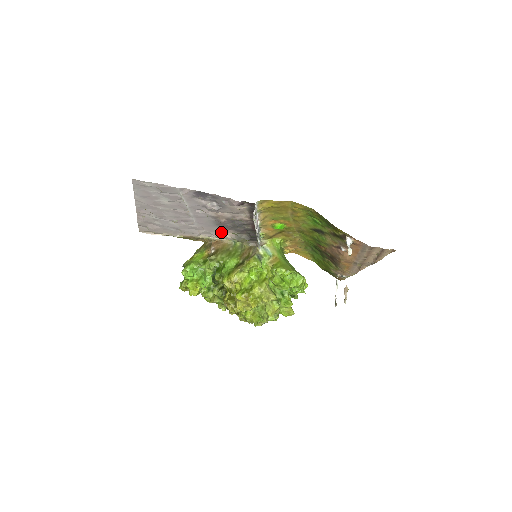
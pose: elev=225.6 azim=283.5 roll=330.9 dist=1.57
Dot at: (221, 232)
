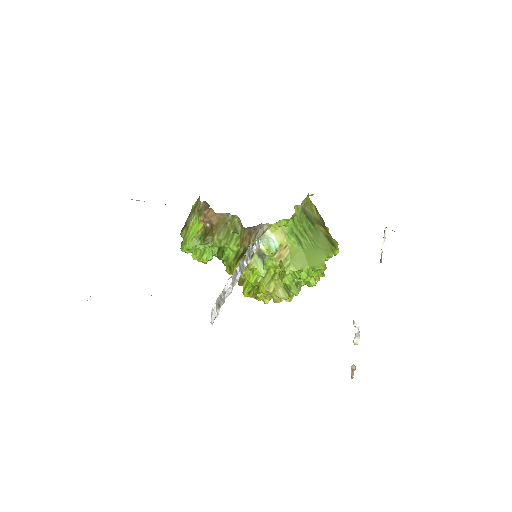
Dot at: occluded
